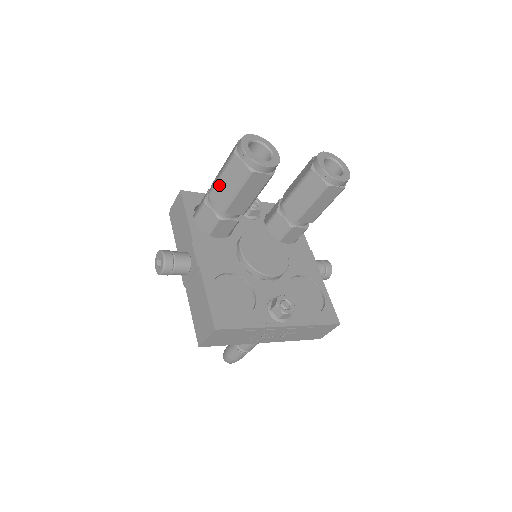
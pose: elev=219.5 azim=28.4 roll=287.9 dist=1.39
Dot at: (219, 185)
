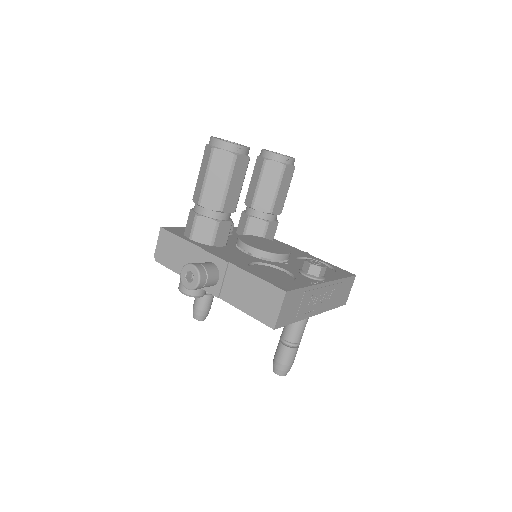
Dot at: (208, 187)
